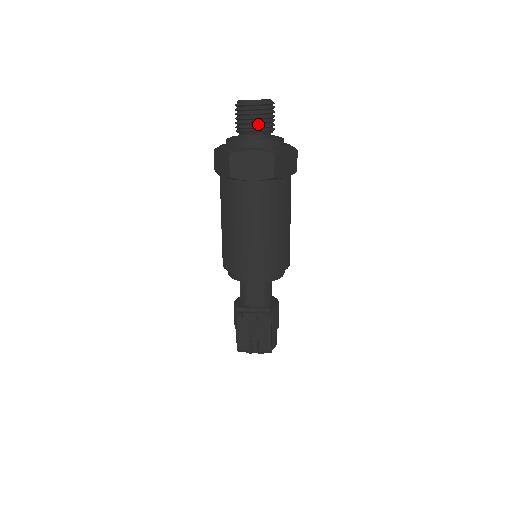
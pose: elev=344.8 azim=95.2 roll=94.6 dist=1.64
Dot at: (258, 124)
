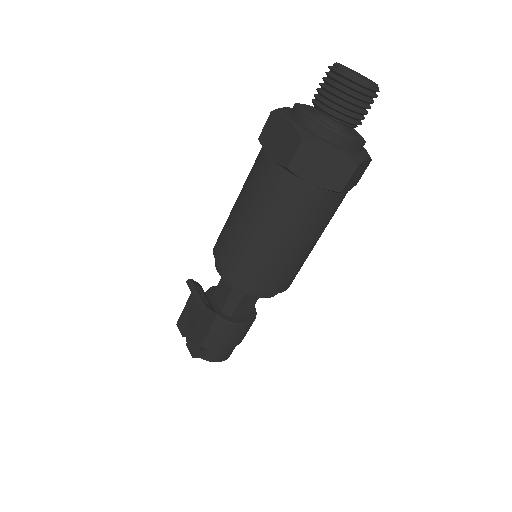
Dot at: (328, 100)
